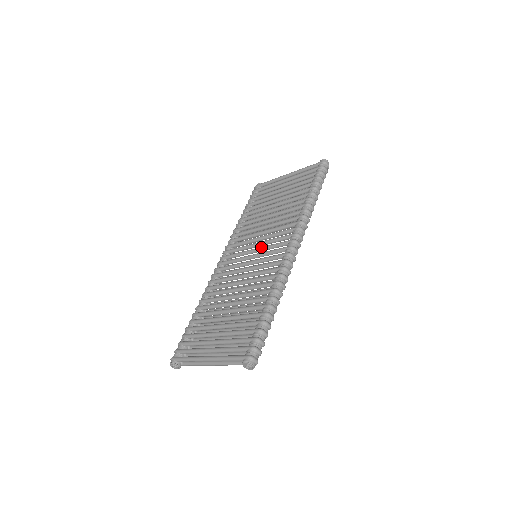
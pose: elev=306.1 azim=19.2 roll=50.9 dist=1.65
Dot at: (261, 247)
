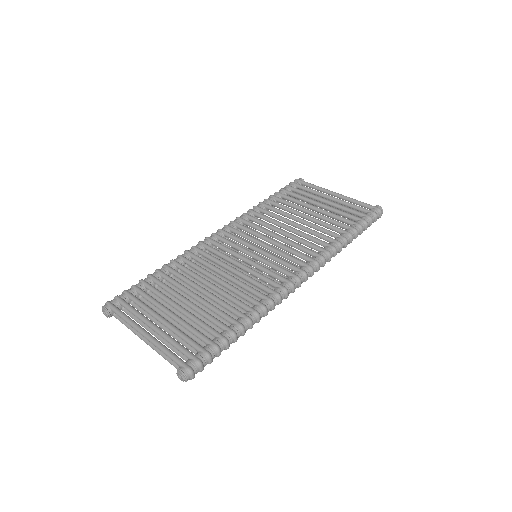
Dot at: (267, 252)
